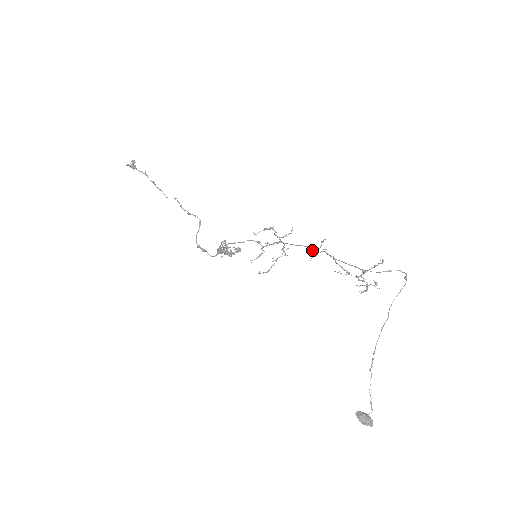
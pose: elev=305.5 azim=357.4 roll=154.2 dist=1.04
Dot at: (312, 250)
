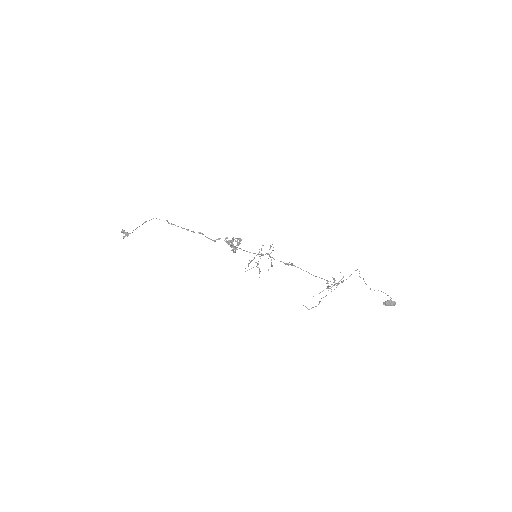
Dot at: occluded
